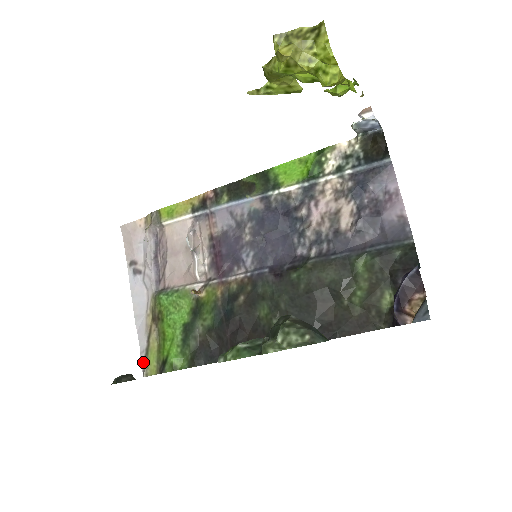
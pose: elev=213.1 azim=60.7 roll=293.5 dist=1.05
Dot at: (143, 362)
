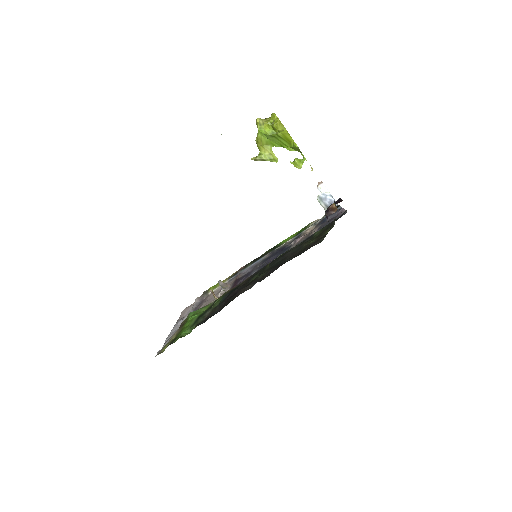
Dot at: (159, 351)
